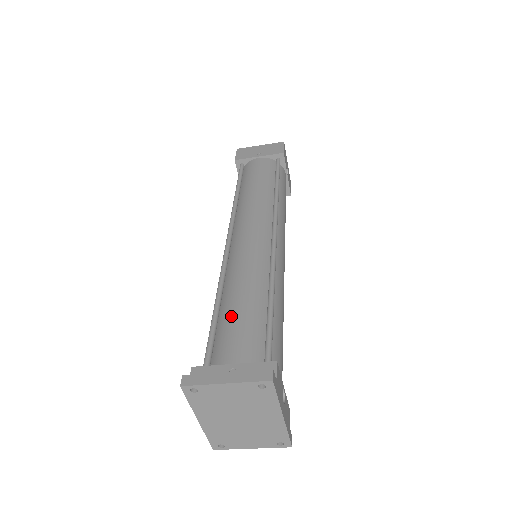
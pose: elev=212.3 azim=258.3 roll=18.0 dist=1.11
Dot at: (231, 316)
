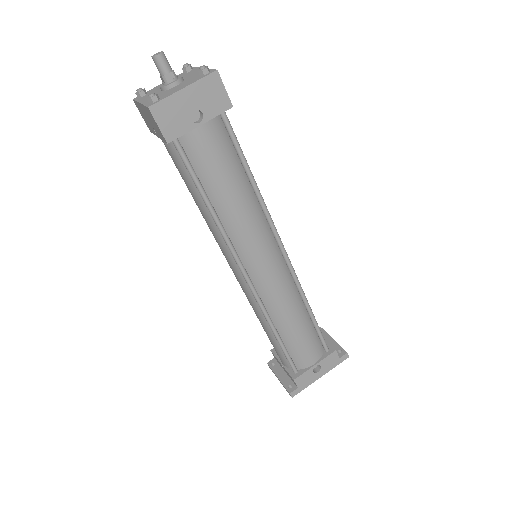
Dot at: occluded
